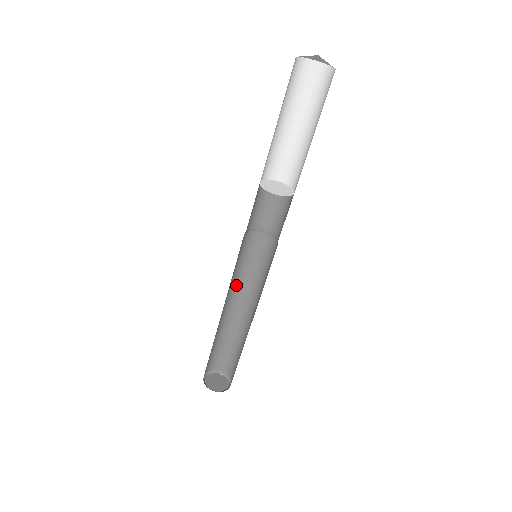
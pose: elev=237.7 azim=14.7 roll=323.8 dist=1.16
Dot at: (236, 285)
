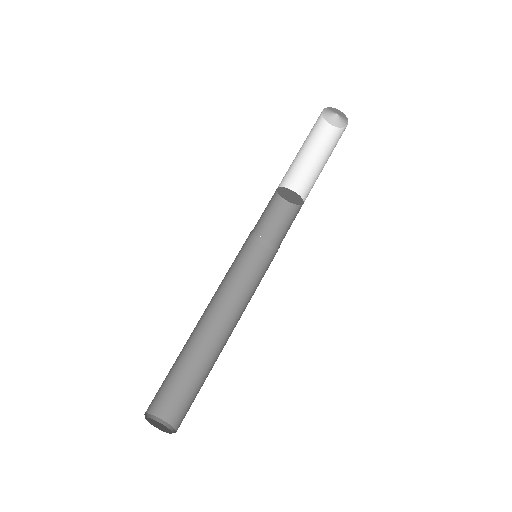
Dot at: (225, 297)
